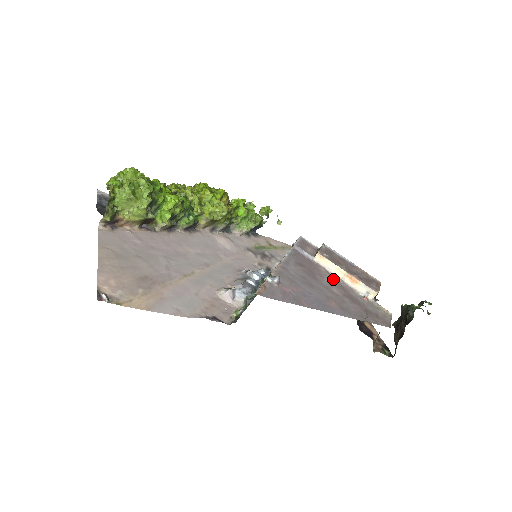
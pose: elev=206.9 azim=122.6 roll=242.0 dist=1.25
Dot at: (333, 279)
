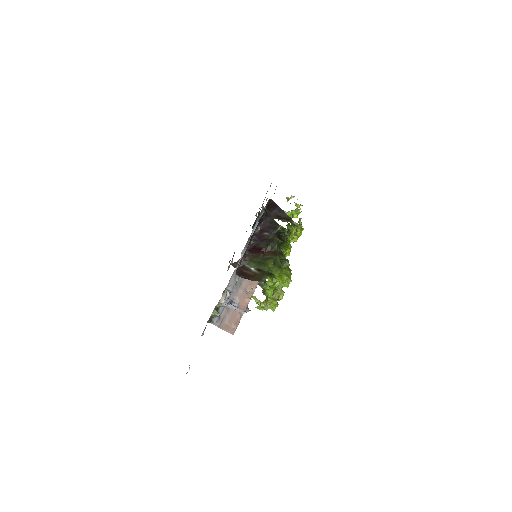
Dot at: occluded
